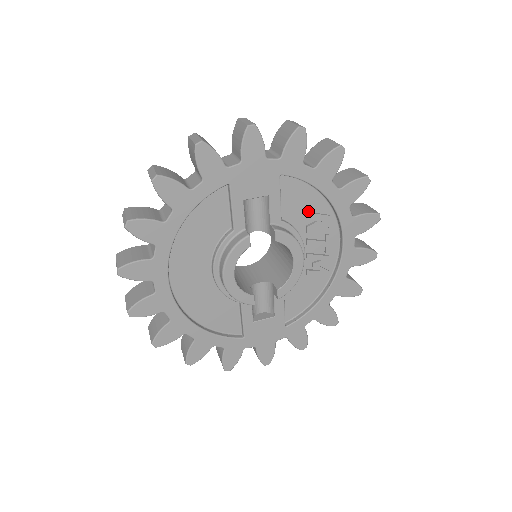
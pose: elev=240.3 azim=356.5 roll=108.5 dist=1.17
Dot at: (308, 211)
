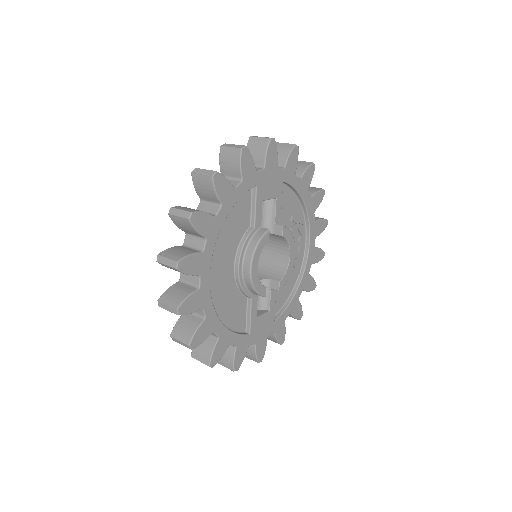
Dot at: (292, 215)
